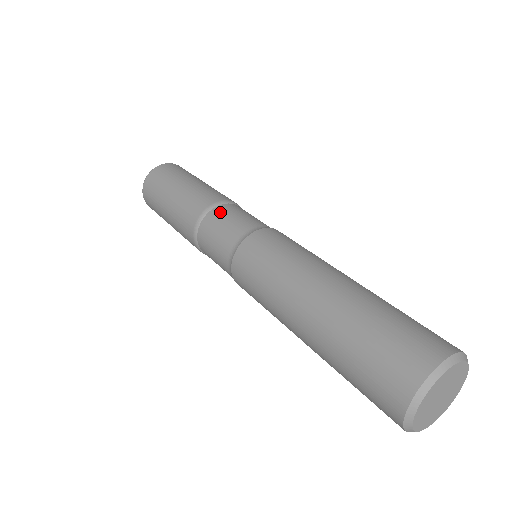
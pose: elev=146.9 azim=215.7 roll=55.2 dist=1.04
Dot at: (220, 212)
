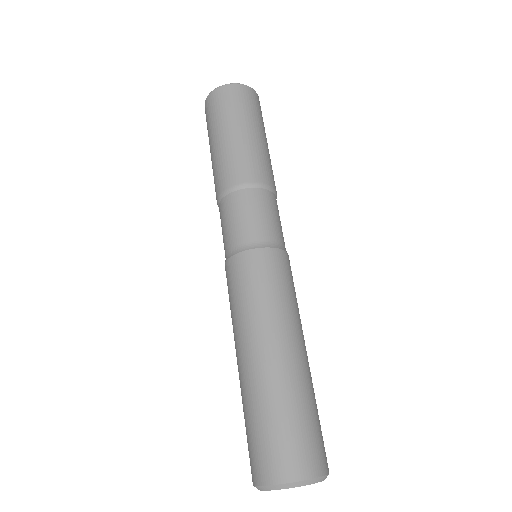
Dot at: (248, 198)
